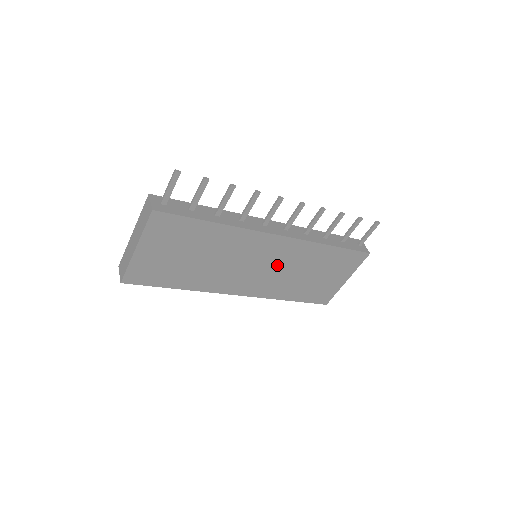
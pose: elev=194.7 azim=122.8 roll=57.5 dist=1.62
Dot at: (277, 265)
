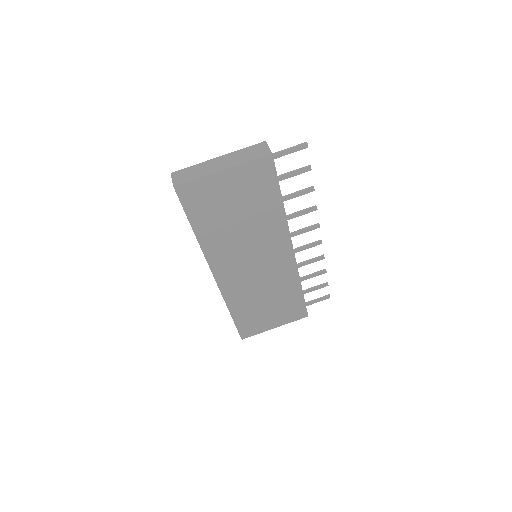
Dot at: (264, 275)
